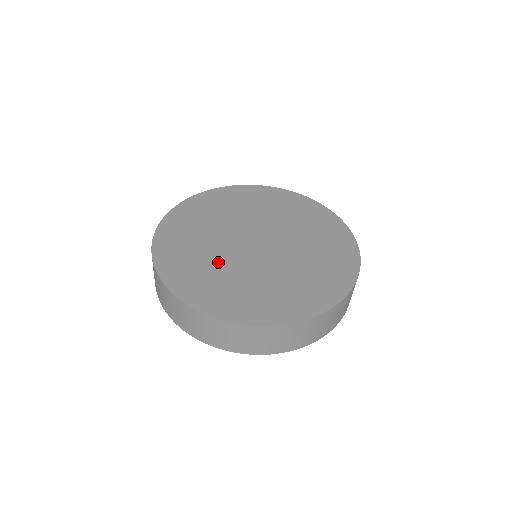
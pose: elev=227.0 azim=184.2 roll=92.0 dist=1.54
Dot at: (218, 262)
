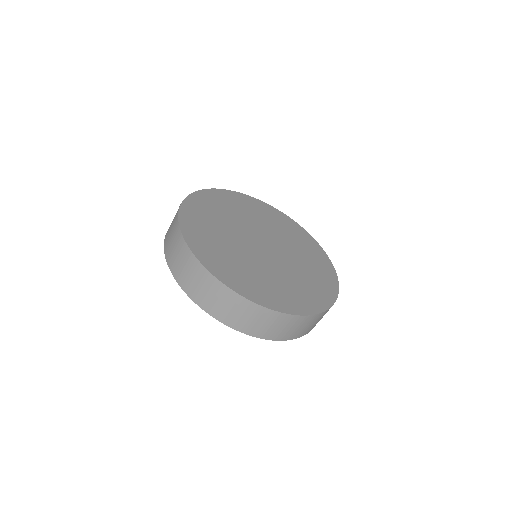
Dot at: (228, 223)
